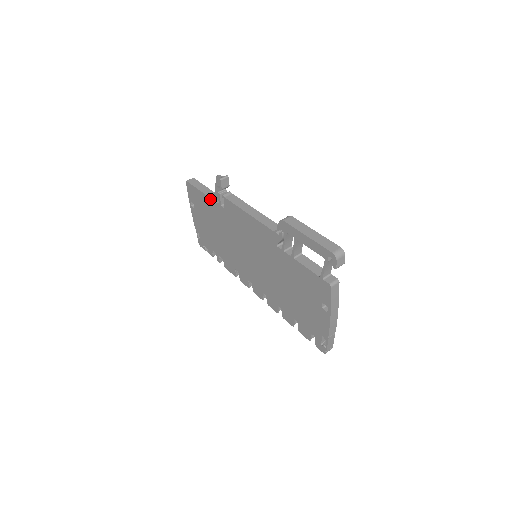
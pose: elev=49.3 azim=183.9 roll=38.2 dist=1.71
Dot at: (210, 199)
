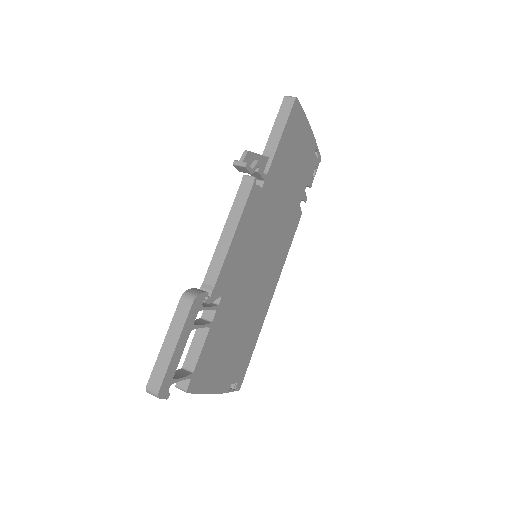
Dot at: (263, 154)
